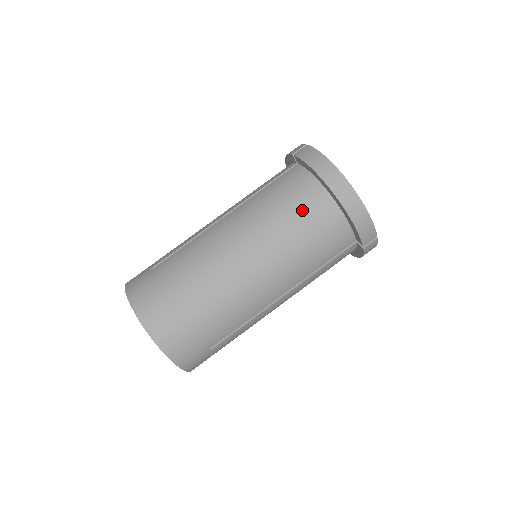
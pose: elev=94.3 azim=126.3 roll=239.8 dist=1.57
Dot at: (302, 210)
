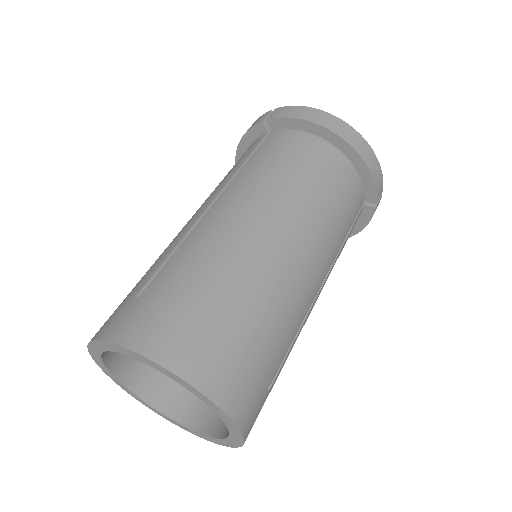
Dot at: (314, 166)
